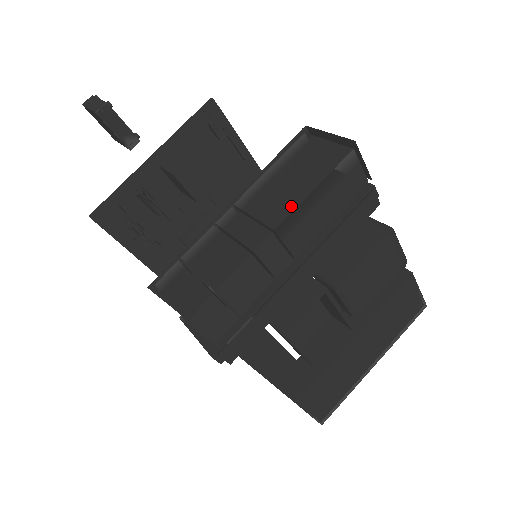
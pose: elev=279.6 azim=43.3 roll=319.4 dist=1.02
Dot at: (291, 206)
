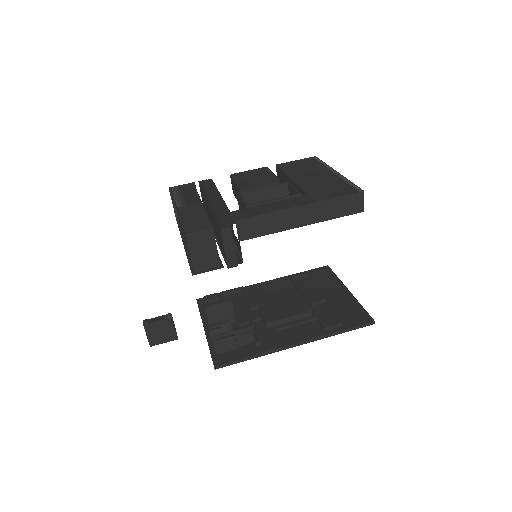
Dot at: occluded
